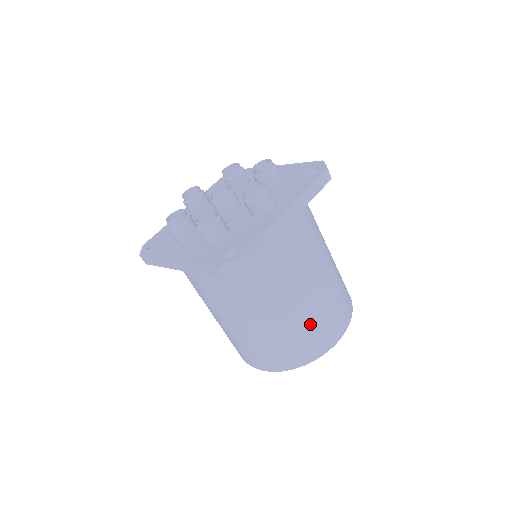
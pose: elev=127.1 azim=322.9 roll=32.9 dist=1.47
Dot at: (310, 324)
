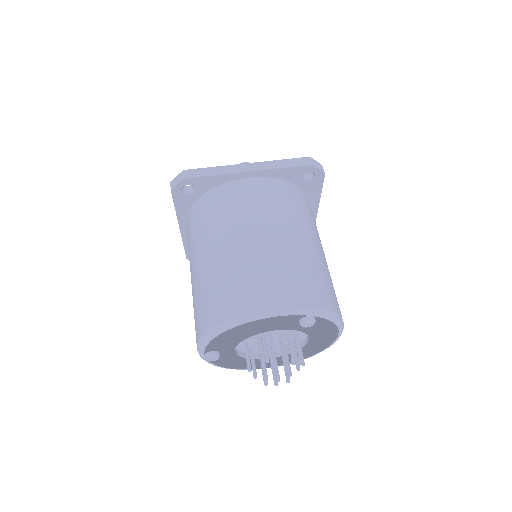
Dot at: (236, 273)
